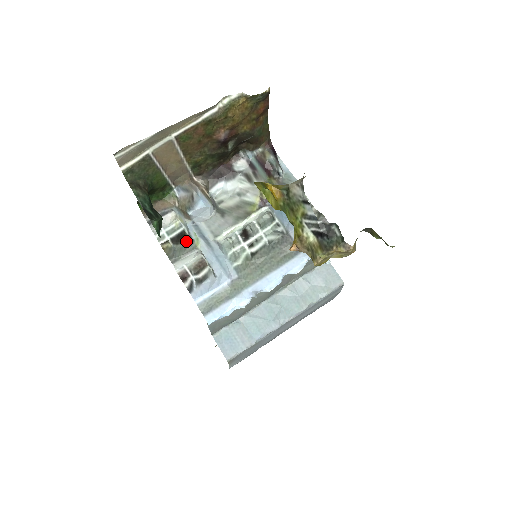
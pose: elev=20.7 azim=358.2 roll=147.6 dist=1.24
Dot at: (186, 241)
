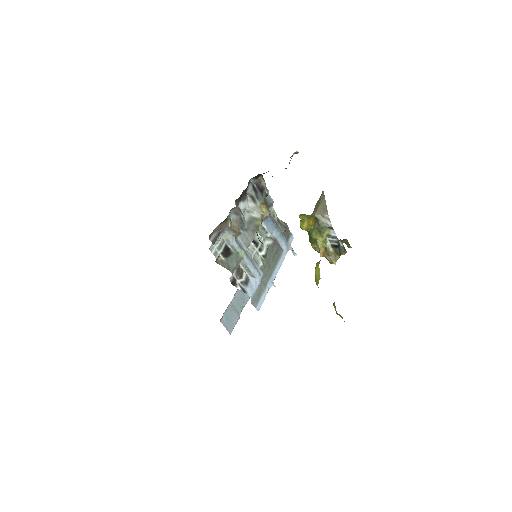
Dot at: (233, 254)
